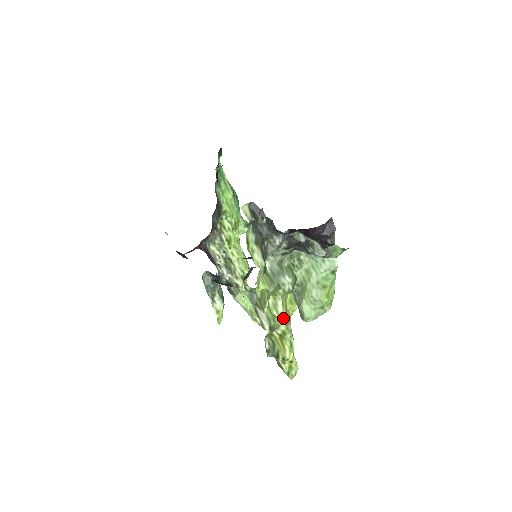
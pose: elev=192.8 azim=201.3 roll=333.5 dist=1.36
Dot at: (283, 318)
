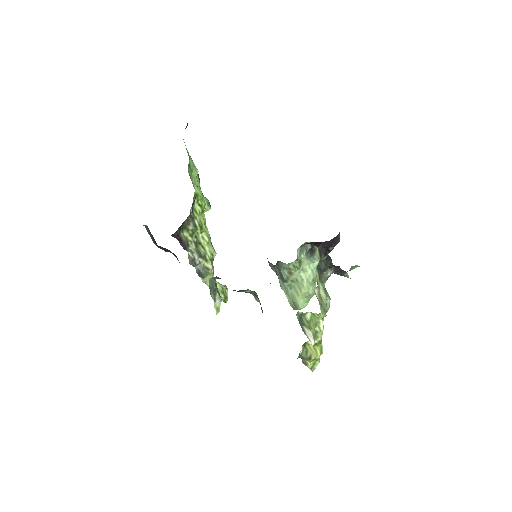
Dot at: (322, 332)
